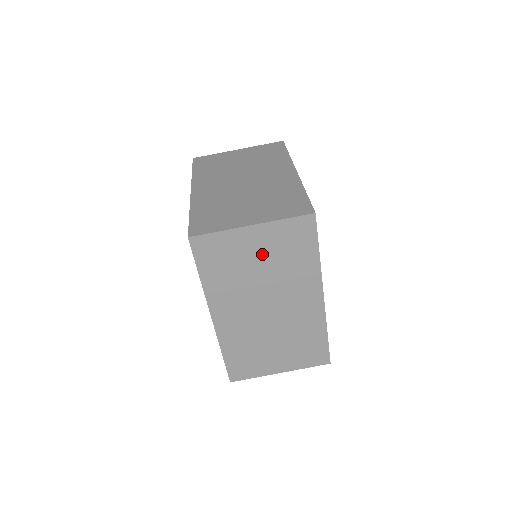
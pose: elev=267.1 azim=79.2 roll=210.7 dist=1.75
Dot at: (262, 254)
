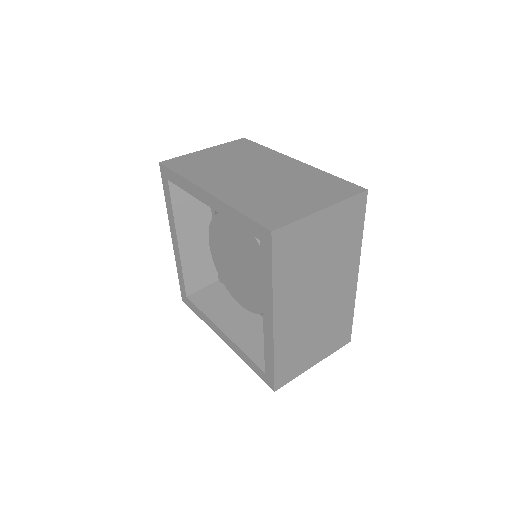
Dot at: (325, 239)
